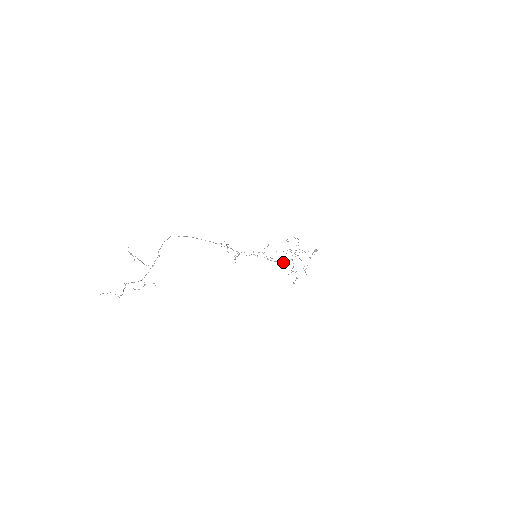
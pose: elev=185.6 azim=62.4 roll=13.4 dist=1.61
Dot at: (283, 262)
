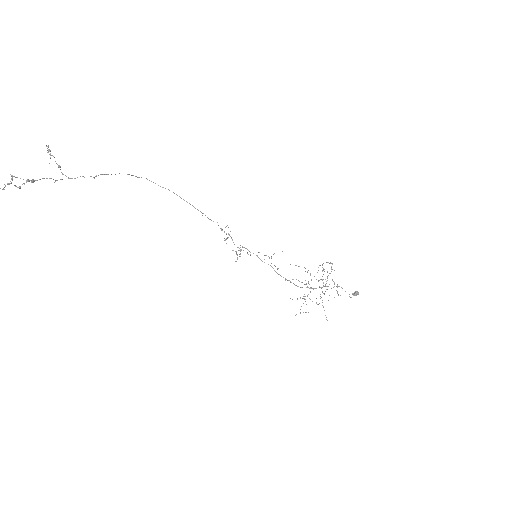
Dot at: (298, 286)
